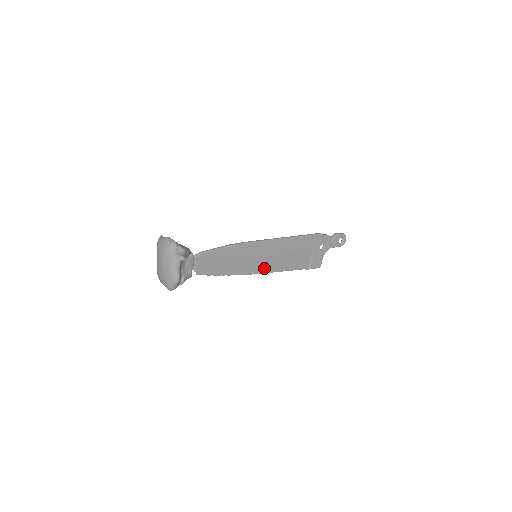
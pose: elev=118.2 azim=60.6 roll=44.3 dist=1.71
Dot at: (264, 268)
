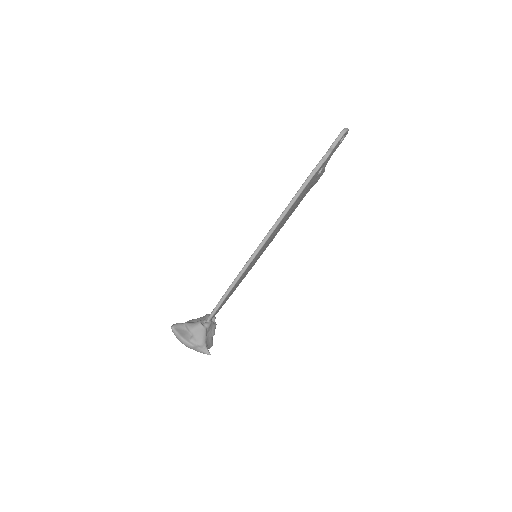
Dot at: (268, 245)
